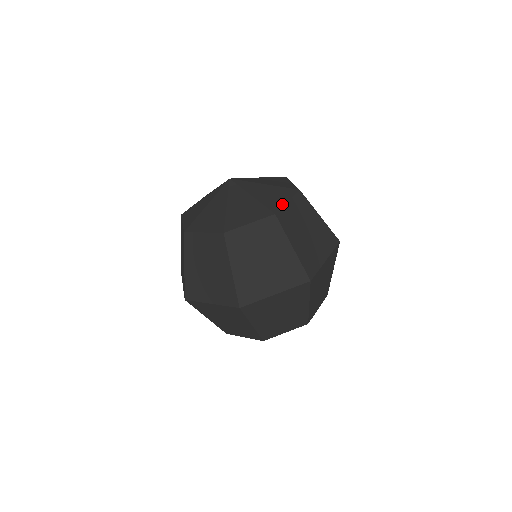
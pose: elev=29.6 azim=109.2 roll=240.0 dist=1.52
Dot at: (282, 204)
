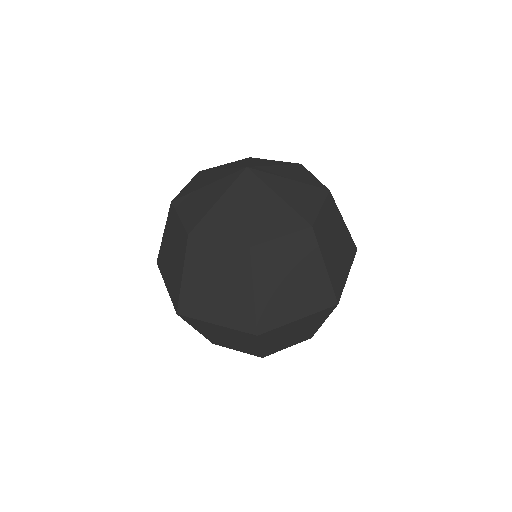
Dot at: (316, 211)
